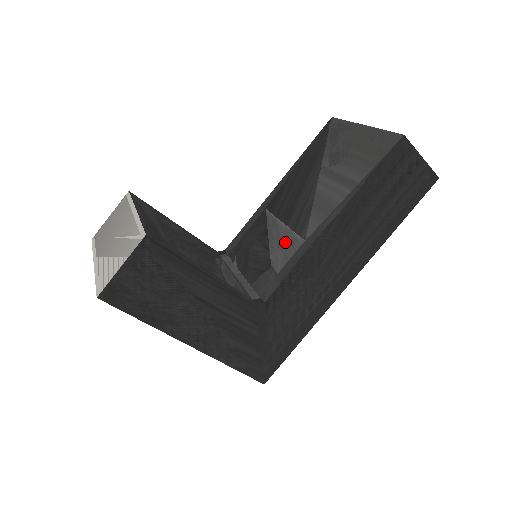
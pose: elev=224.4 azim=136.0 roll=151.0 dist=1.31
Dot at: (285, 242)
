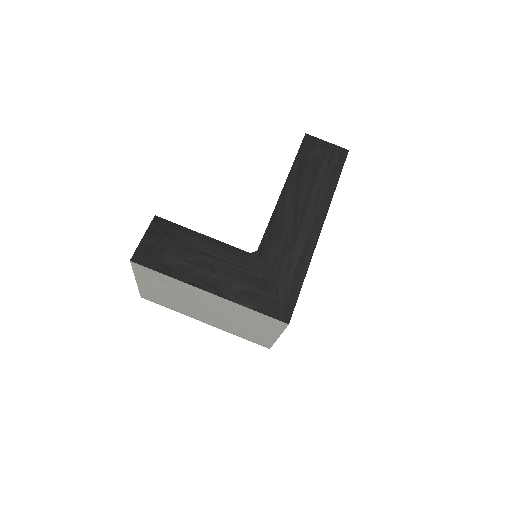
Dot at: occluded
